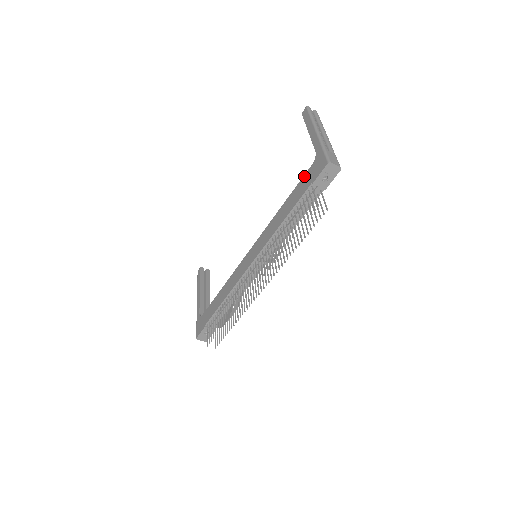
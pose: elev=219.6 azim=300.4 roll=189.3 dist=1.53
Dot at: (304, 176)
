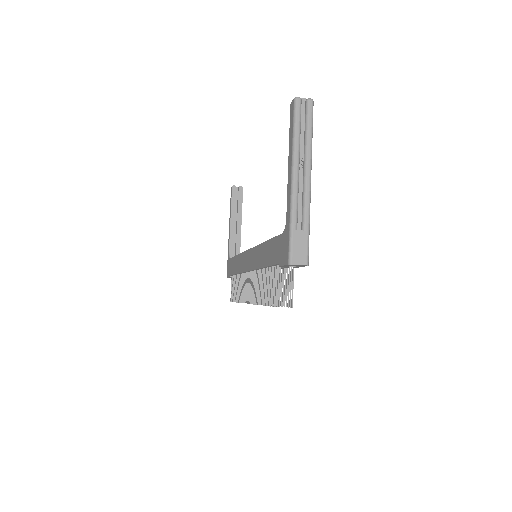
Dot at: (277, 238)
